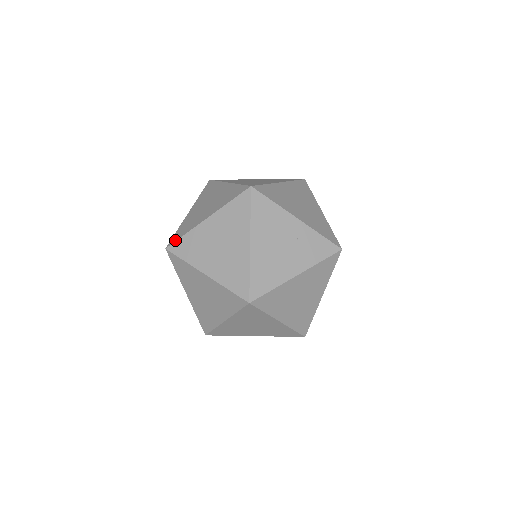
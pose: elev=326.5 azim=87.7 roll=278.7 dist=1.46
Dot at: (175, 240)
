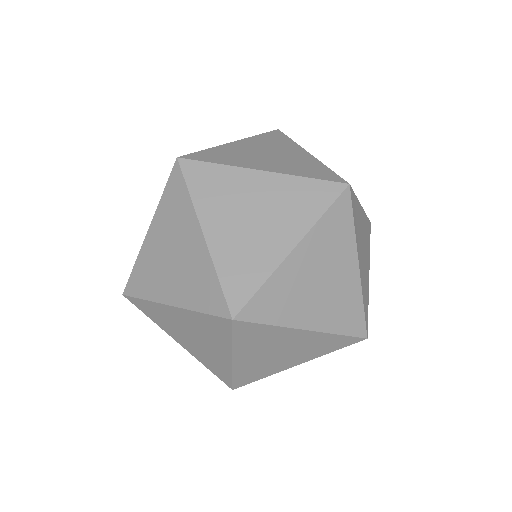
Dot at: (191, 153)
